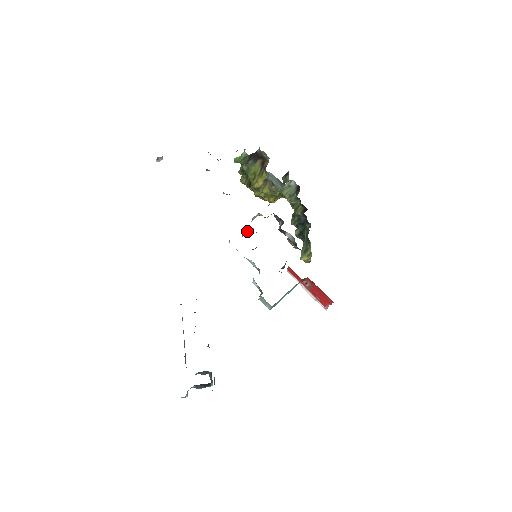
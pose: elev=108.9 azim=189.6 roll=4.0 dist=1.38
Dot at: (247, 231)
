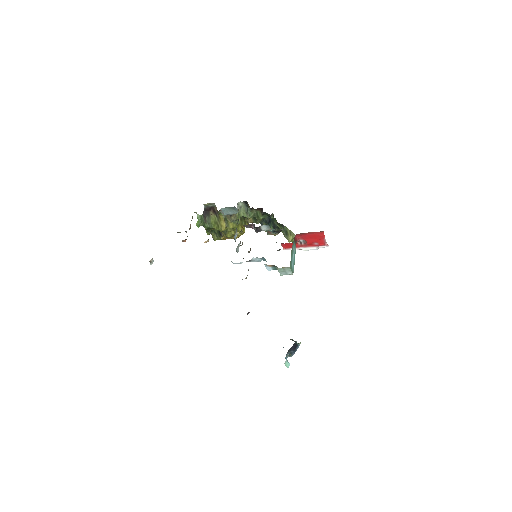
Dot at: (237, 247)
